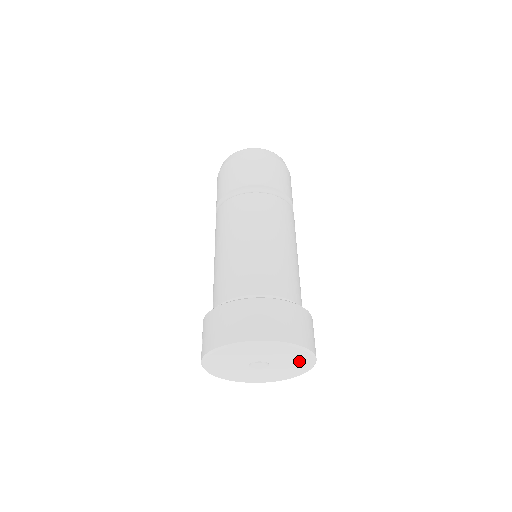
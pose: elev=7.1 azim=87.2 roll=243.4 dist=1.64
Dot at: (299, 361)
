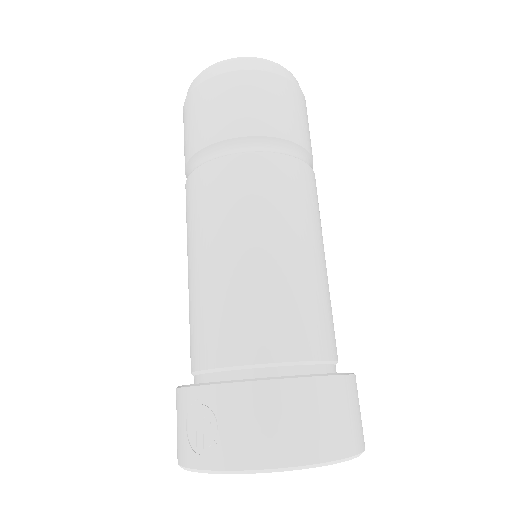
Dot at: occluded
